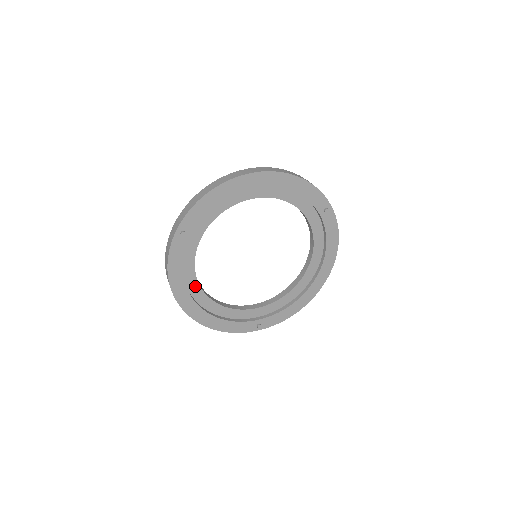
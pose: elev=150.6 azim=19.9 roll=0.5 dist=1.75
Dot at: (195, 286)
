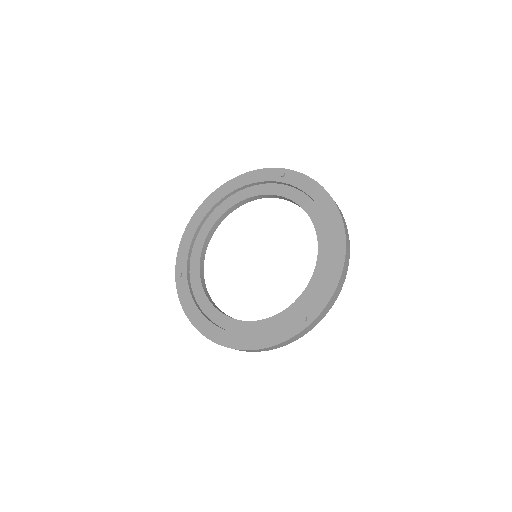
Dot at: (218, 316)
